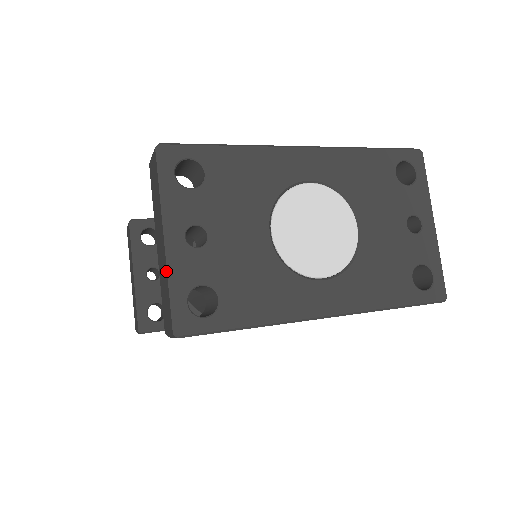
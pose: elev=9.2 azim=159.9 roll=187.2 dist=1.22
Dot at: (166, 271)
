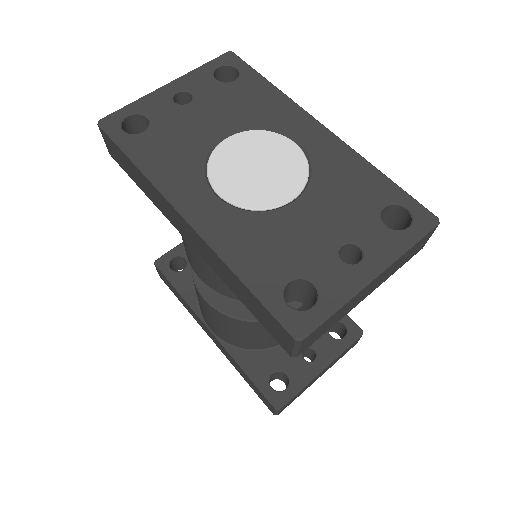
Dot at: (145, 97)
